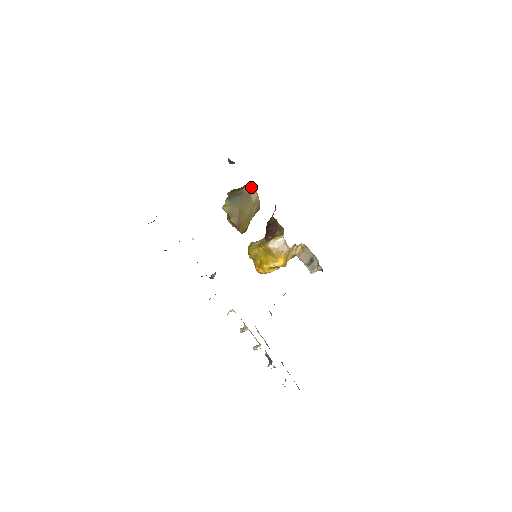
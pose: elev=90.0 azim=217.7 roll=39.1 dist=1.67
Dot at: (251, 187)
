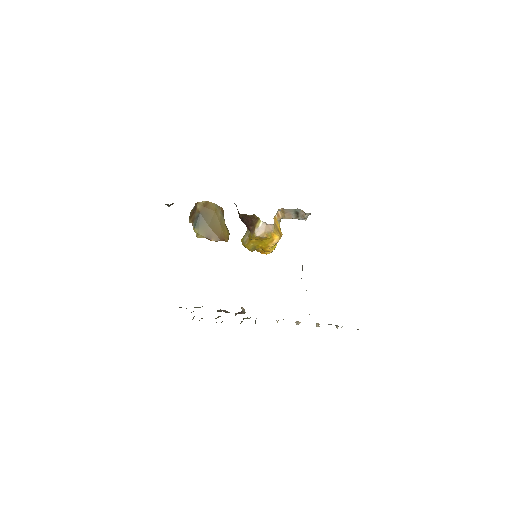
Dot at: (201, 202)
